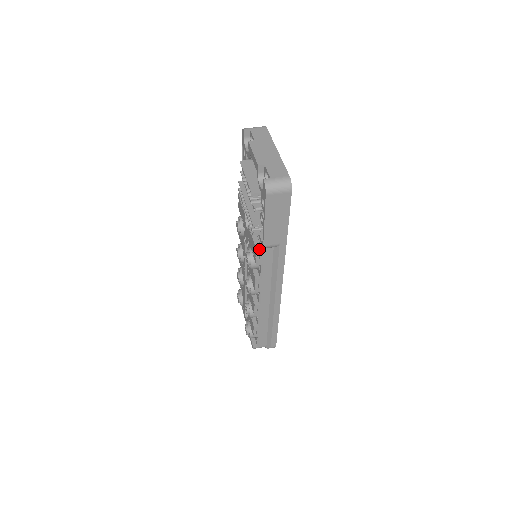
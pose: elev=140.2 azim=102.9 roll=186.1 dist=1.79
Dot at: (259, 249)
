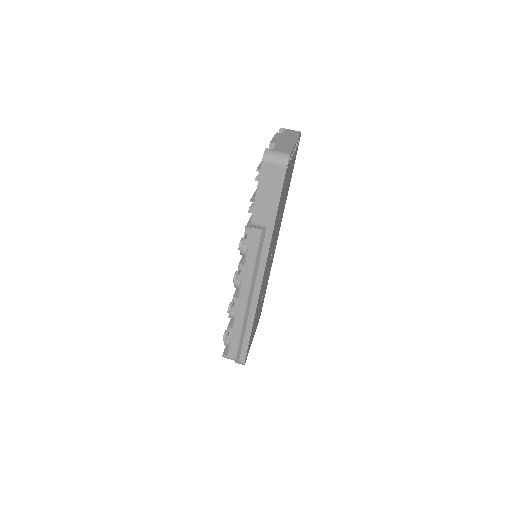
Dot at: (248, 227)
